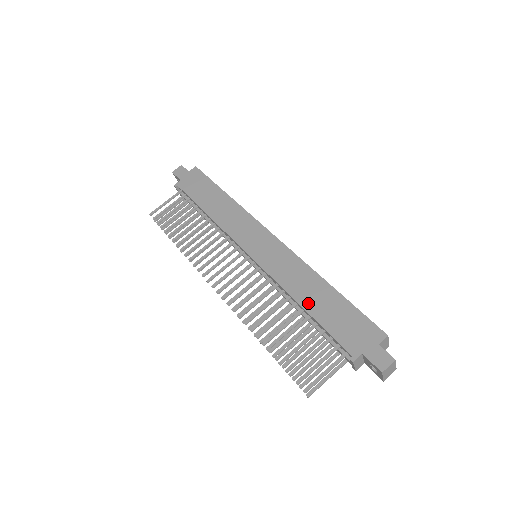
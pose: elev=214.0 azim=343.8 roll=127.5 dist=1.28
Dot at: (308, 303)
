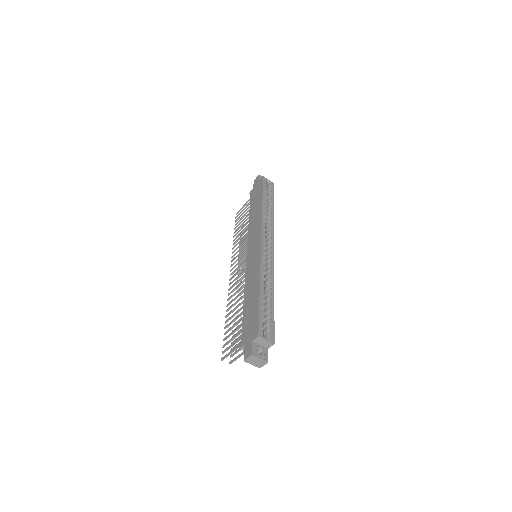
Dot at: (246, 300)
